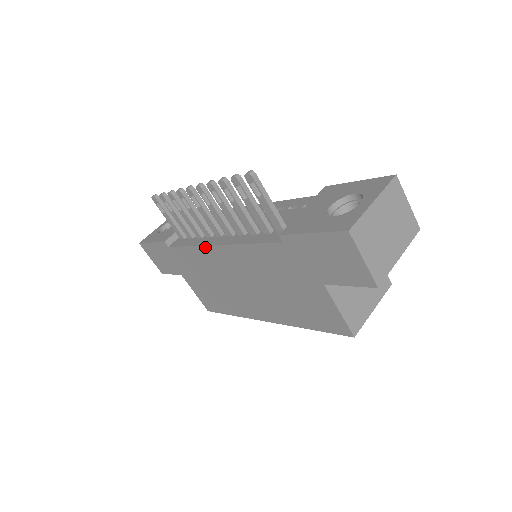
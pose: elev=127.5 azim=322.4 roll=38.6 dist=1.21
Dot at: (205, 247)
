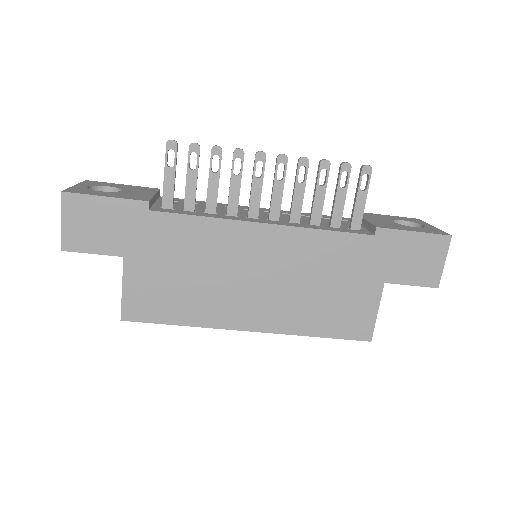
Dot at: (240, 223)
